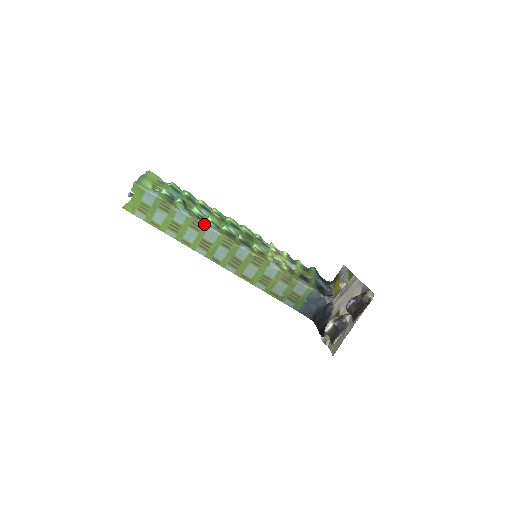
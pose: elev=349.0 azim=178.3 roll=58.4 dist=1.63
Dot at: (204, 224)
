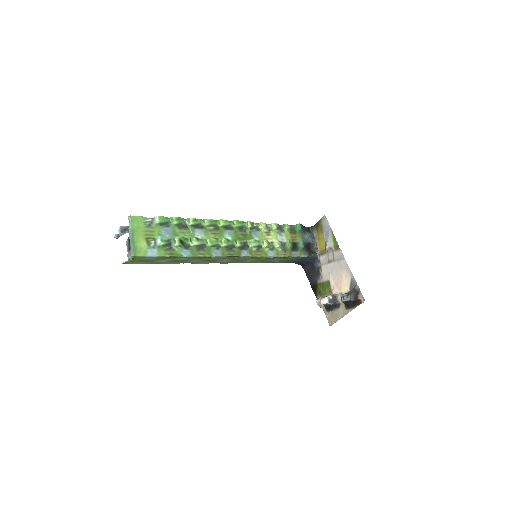
Dot at: (207, 256)
